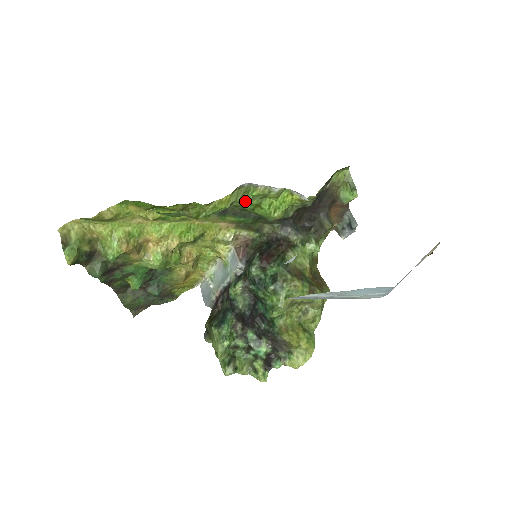
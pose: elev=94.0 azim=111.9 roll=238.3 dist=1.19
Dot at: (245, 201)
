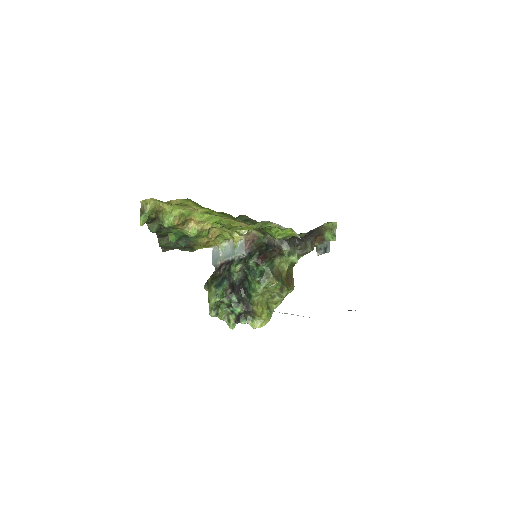
Dot at: (262, 227)
